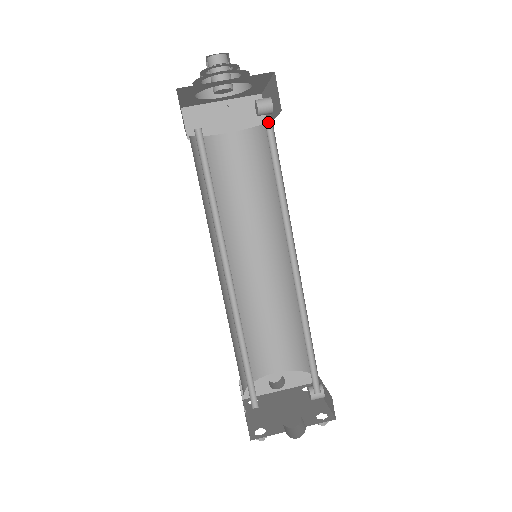
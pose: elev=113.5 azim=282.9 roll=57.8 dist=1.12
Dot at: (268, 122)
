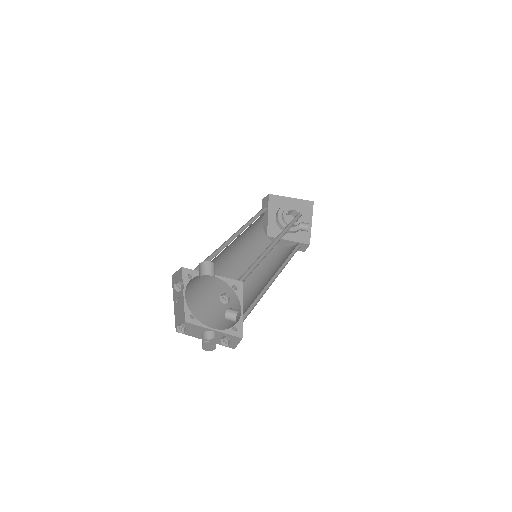
Dot at: (301, 215)
